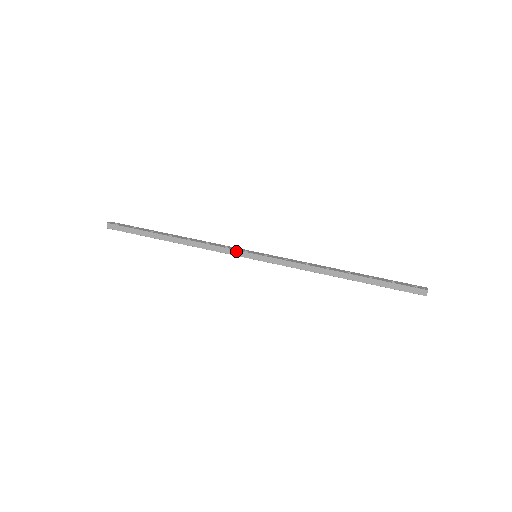
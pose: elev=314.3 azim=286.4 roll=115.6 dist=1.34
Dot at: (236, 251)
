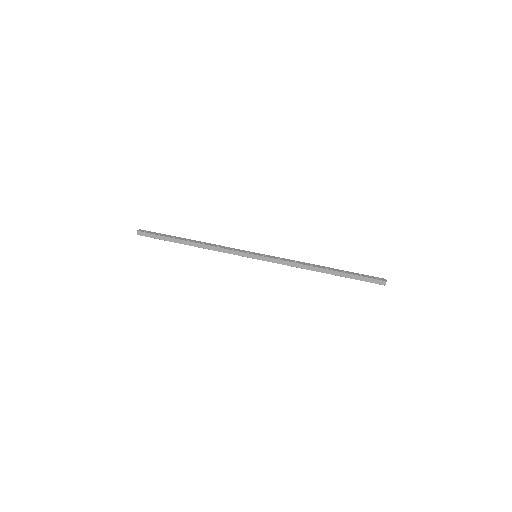
Dot at: (240, 253)
